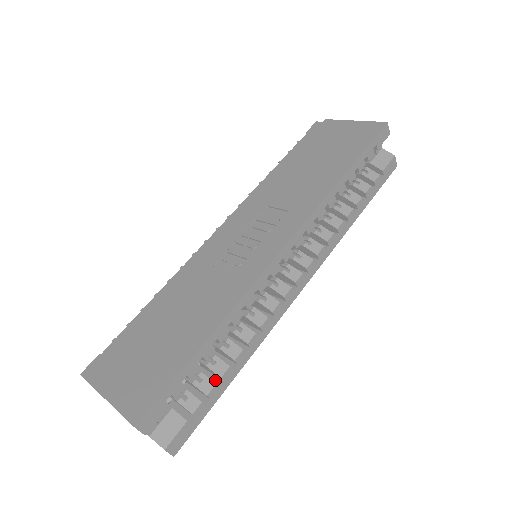
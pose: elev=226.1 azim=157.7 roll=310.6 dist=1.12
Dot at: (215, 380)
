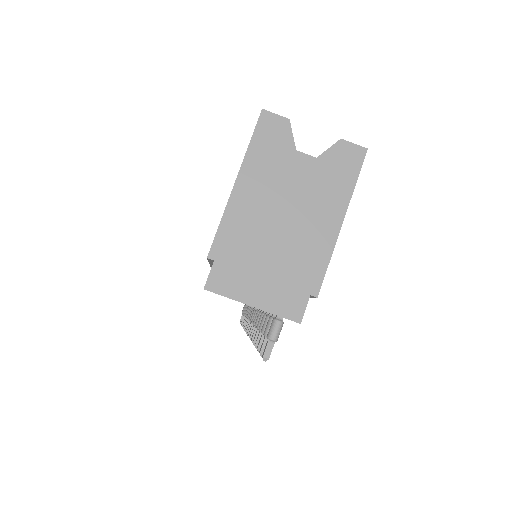
Dot at: occluded
